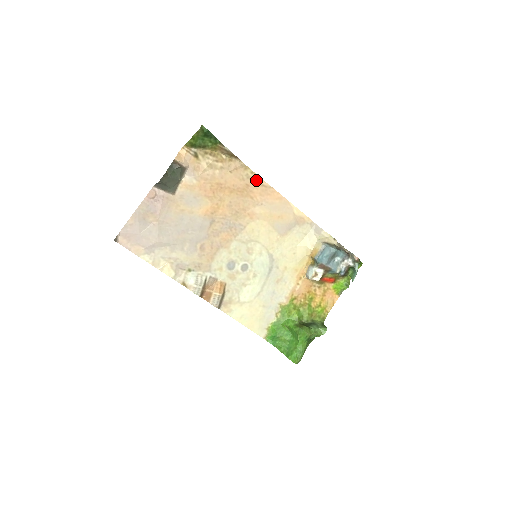
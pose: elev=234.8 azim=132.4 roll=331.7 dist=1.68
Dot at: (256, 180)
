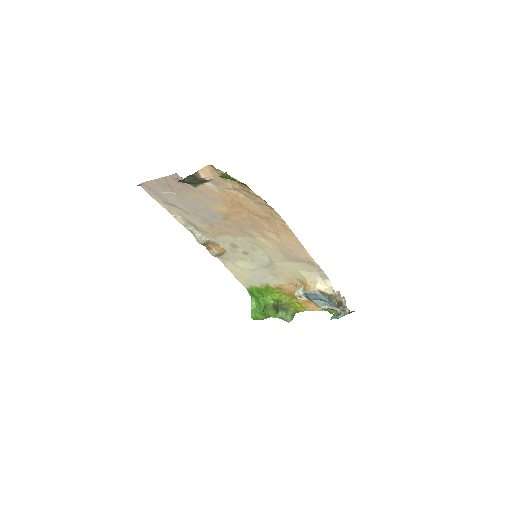
Dot at: (279, 219)
